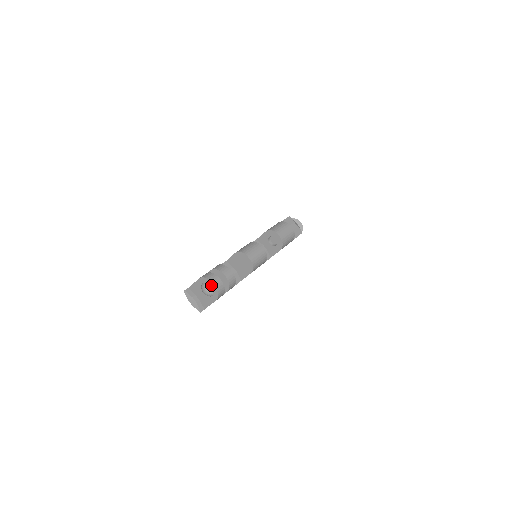
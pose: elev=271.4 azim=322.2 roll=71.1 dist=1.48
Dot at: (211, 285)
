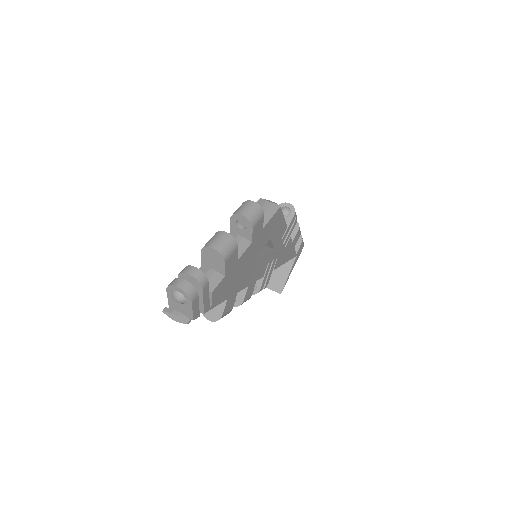
Dot at: (177, 289)
